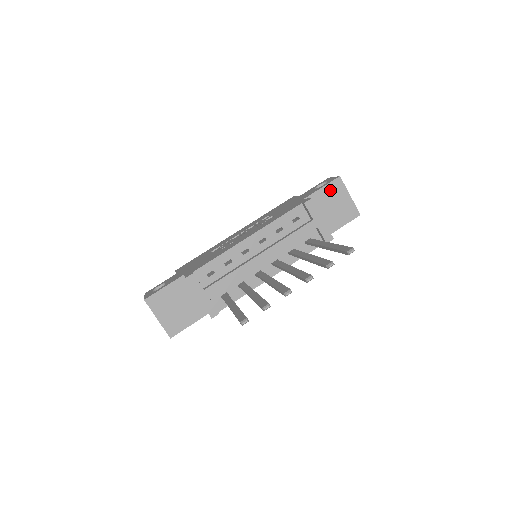
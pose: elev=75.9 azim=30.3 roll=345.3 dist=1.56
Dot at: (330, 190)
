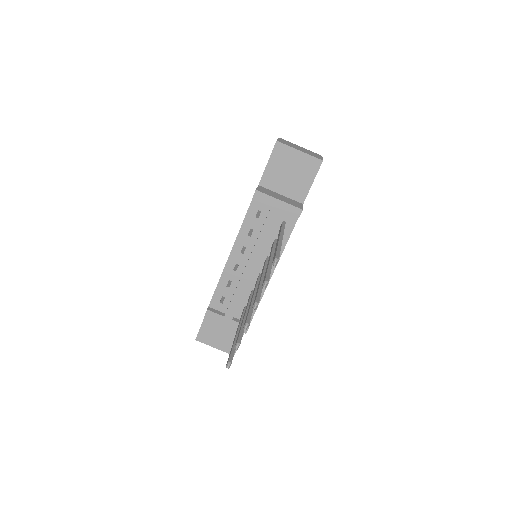
Dot at: (276, 160)
